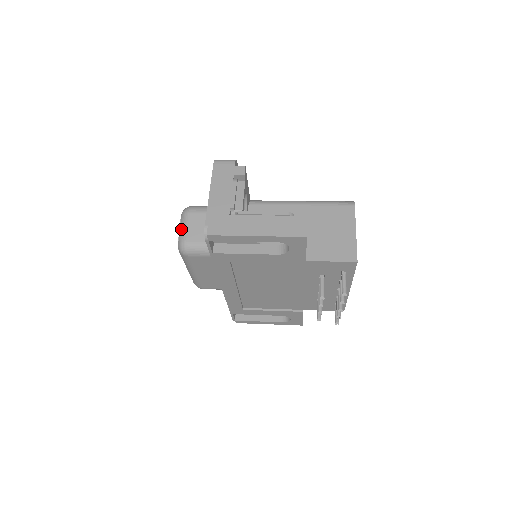
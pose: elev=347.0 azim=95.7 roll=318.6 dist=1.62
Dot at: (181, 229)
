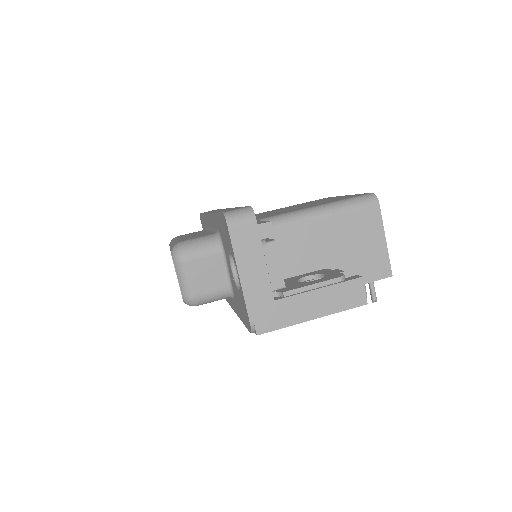
Dot at: (182, 282)
